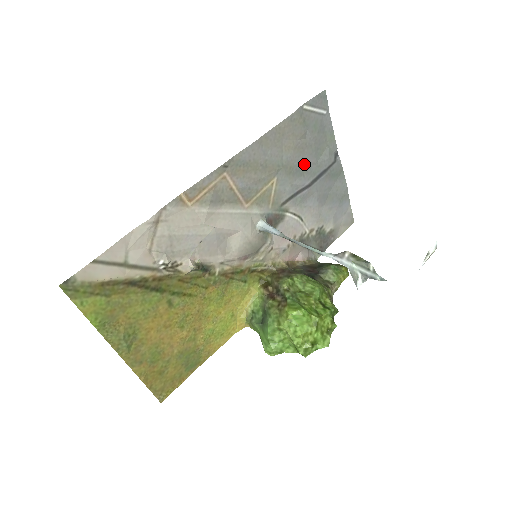
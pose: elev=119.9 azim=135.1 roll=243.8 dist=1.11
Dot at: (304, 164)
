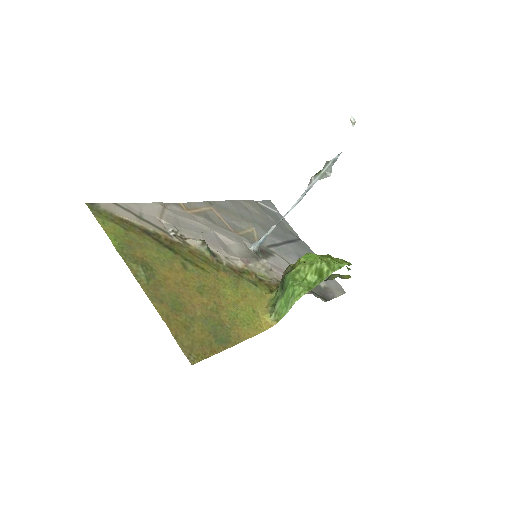
Dot at: (274, 230)
